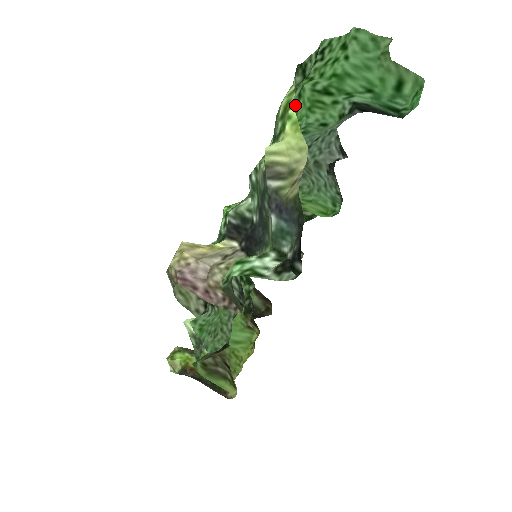
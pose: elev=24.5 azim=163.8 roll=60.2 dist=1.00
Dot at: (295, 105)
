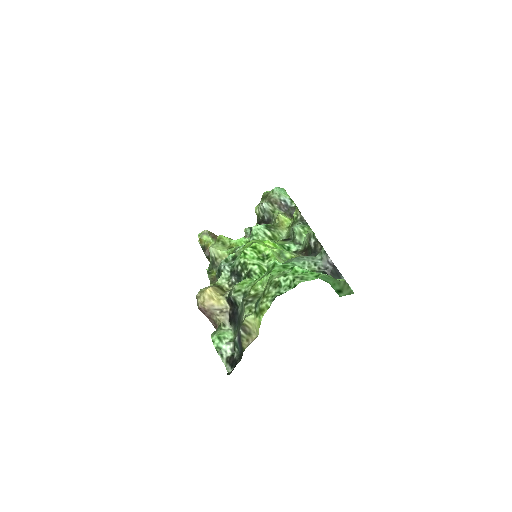
Dot at: (286, 270)
